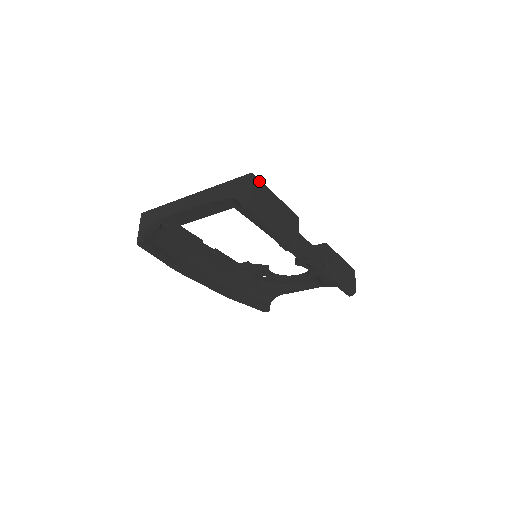
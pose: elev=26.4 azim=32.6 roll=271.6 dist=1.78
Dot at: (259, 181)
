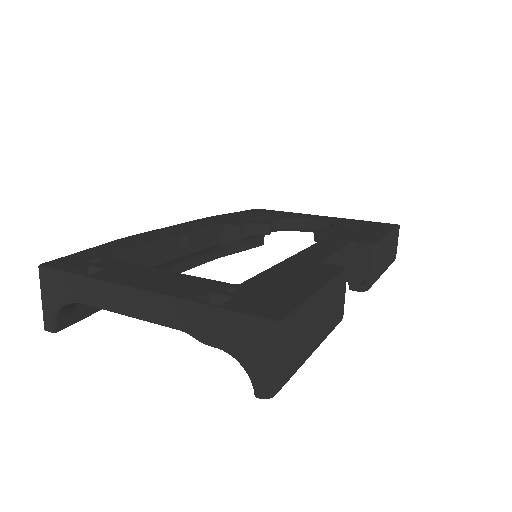
Dot at: (292, 318)
